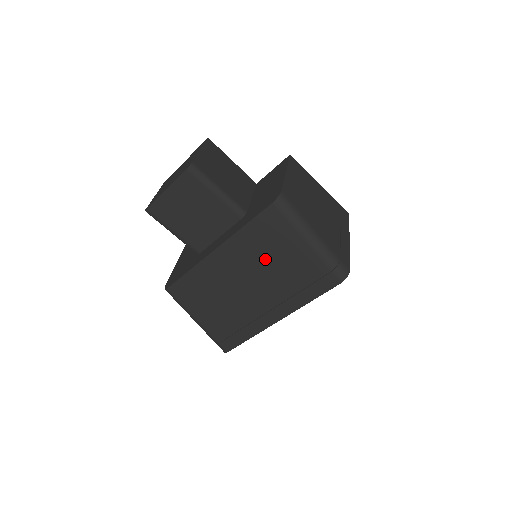
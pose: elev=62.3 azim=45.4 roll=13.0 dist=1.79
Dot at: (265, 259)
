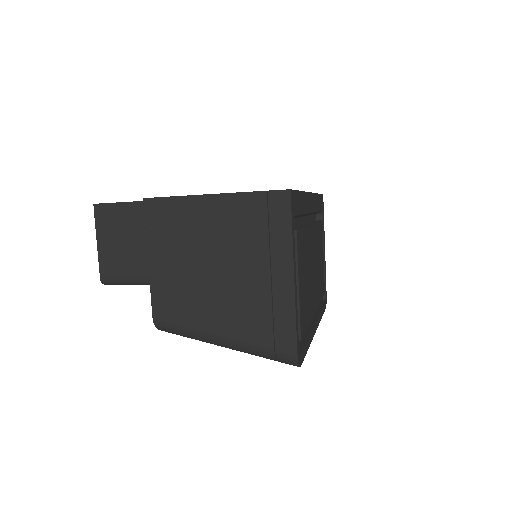
Dot at: occluded
